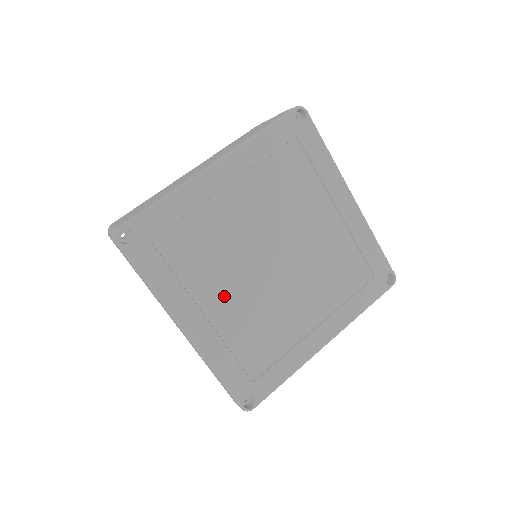
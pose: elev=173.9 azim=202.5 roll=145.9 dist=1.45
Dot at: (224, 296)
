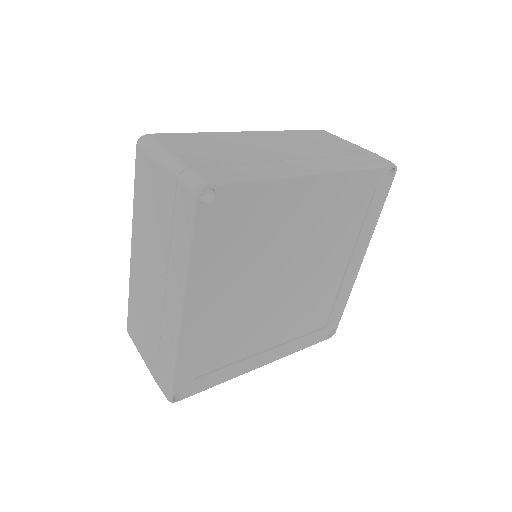
Dot at: (232, 294)
